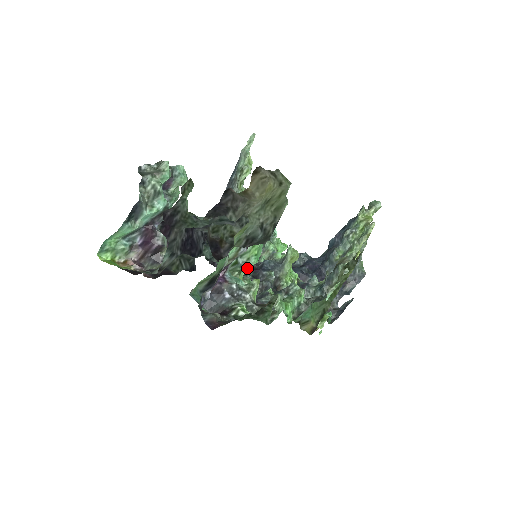
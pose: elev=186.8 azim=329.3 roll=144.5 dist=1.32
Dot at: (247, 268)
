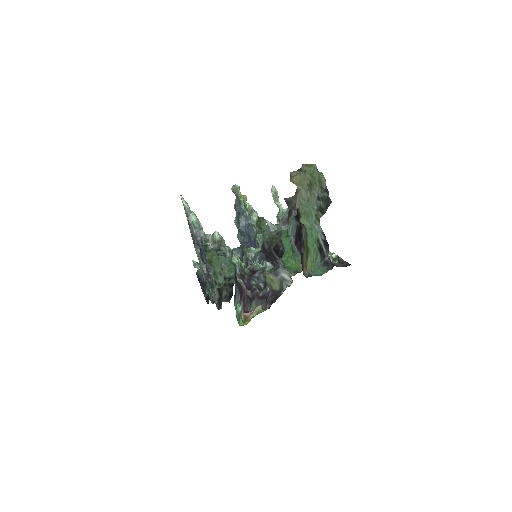
Dot at: occluded
